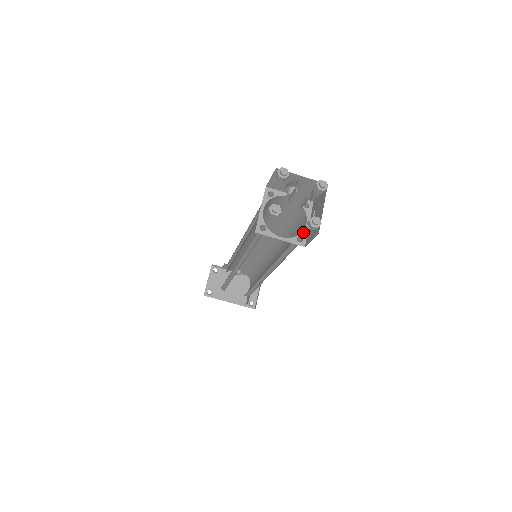
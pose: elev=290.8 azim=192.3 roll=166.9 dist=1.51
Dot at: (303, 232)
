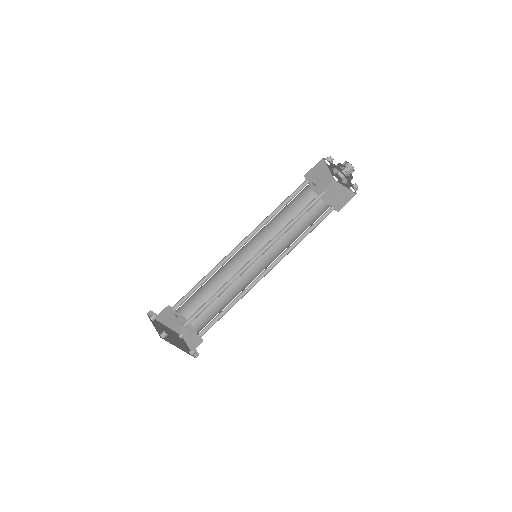
Dot at: (330, 206)
